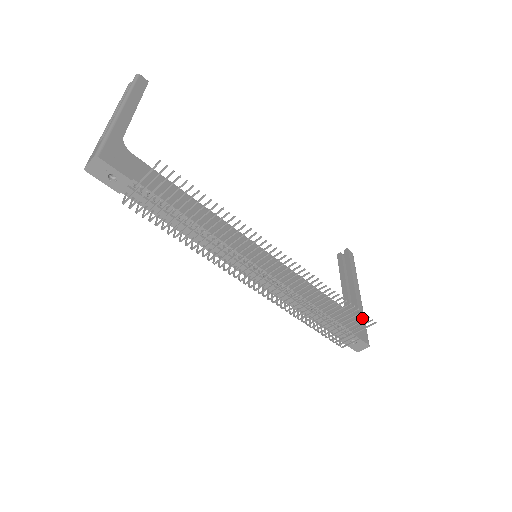
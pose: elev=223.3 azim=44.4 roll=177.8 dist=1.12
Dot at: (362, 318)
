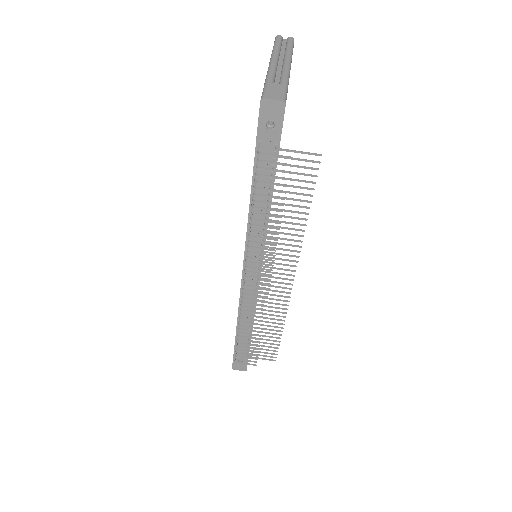
Dot at: occluded
